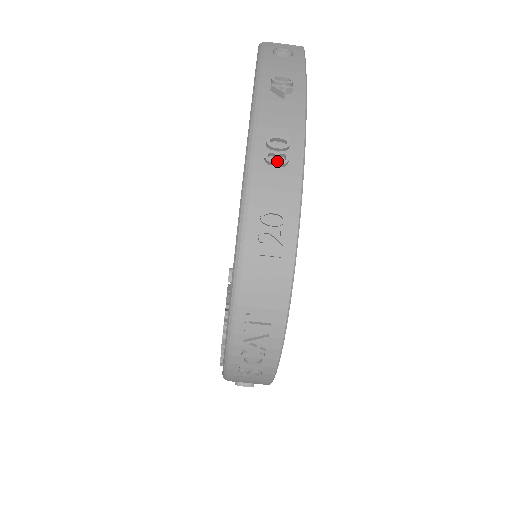
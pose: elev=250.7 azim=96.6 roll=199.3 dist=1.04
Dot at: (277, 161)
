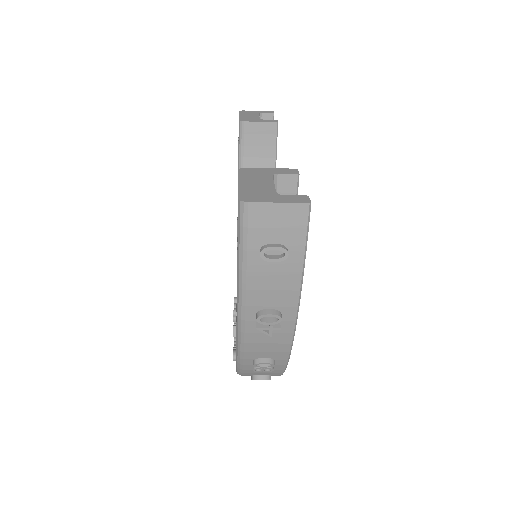
Dot at: occluded
